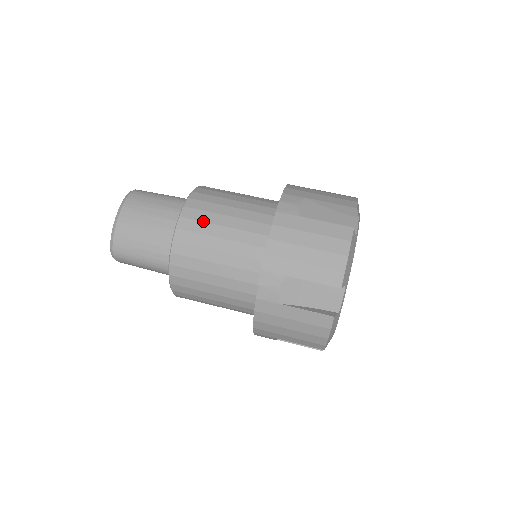
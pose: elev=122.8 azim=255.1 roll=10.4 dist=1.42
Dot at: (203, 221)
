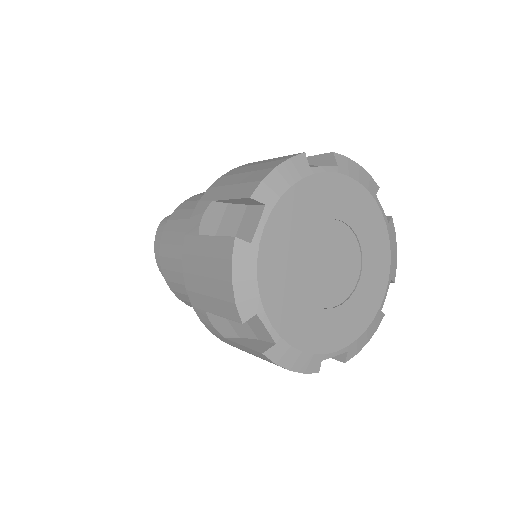
Dot at: occluded
